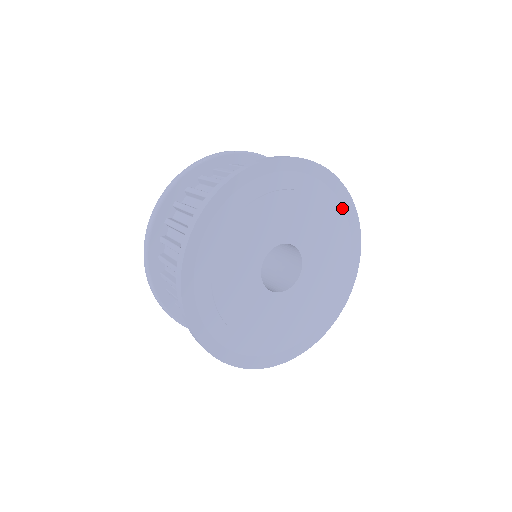
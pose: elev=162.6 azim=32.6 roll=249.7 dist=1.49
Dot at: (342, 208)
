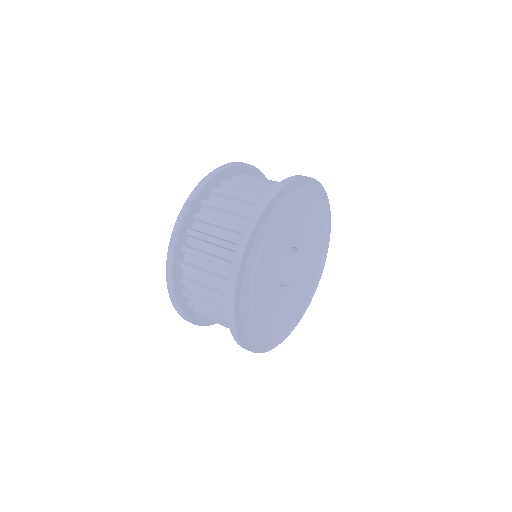
Dot at: (324, 224)
